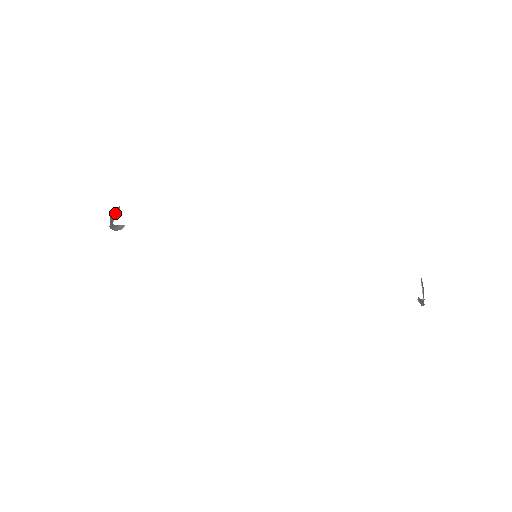
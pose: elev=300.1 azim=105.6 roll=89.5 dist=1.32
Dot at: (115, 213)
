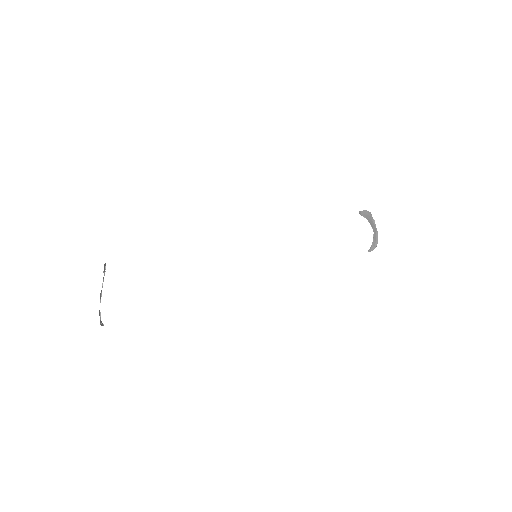
Dot at: occluded
